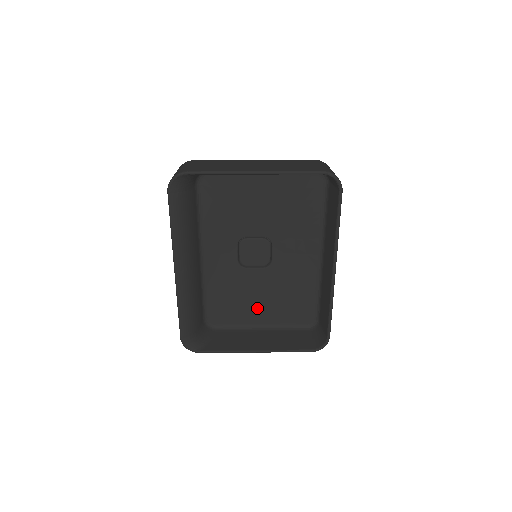
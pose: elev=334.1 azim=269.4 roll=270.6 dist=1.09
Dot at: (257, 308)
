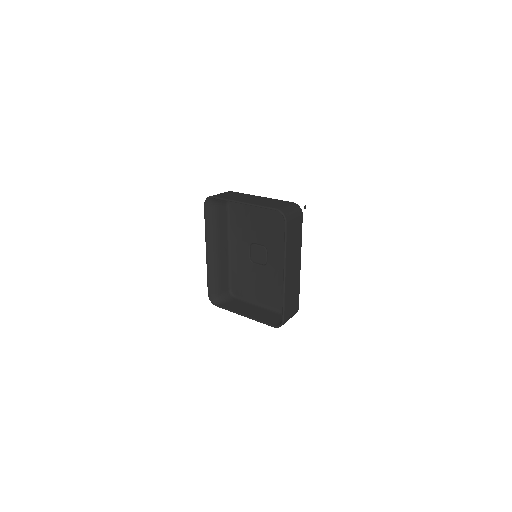
Dot at: (258, 291)
